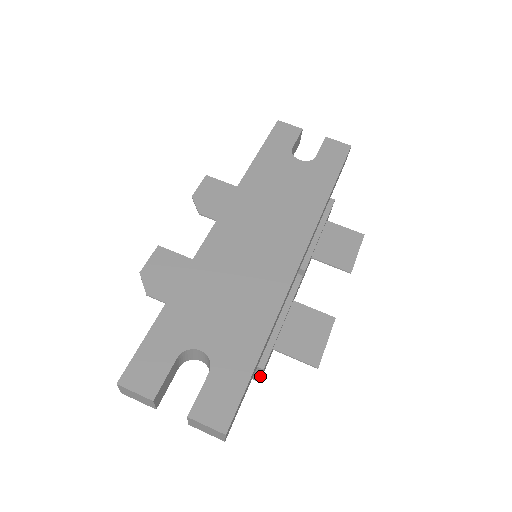
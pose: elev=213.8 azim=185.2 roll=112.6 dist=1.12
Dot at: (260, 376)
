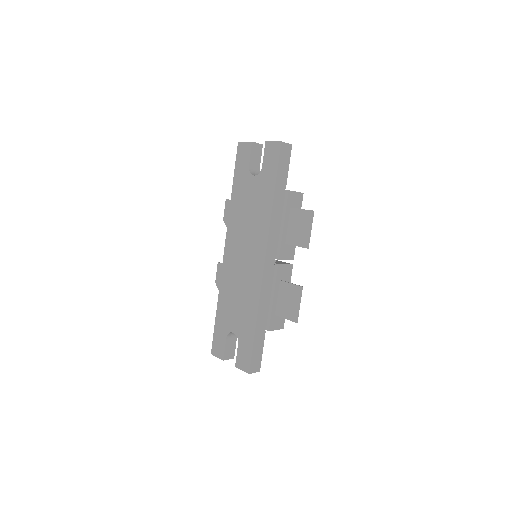
Dot at: occluded
